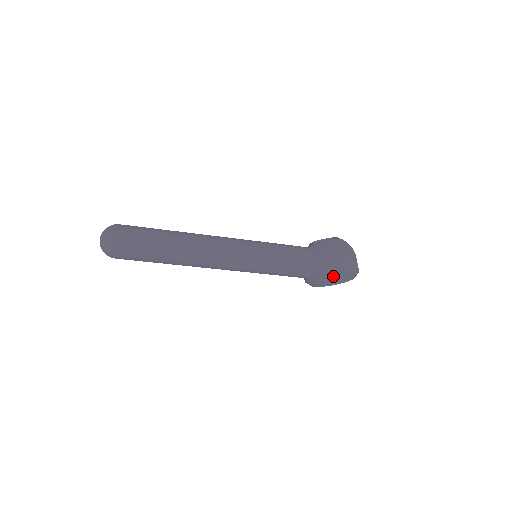
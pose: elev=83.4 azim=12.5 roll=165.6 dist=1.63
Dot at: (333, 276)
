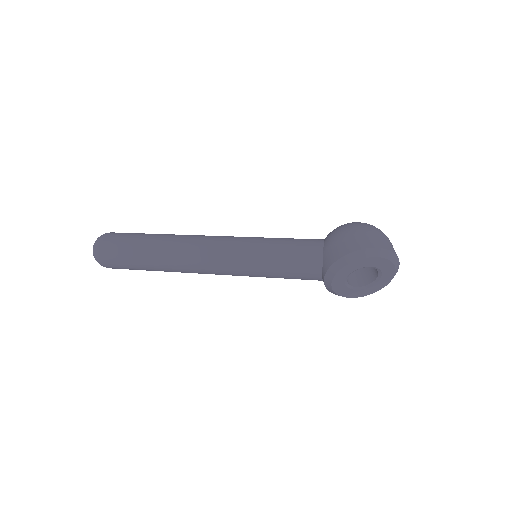
Dot at: (346, 248)
